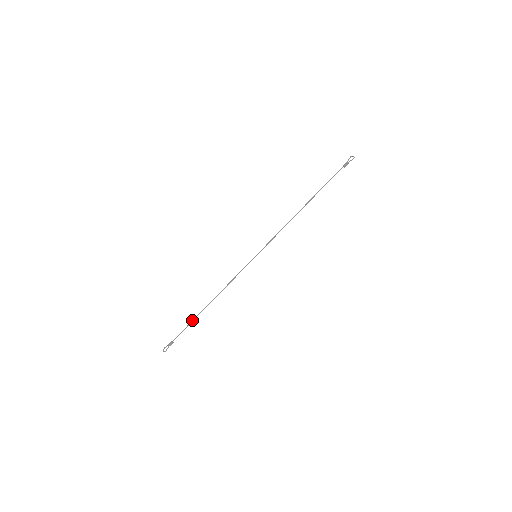
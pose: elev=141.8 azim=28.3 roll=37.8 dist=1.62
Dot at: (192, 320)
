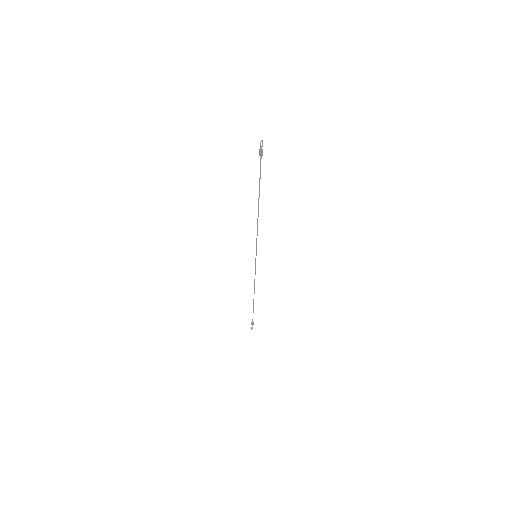
Dot at: (253, 307)
